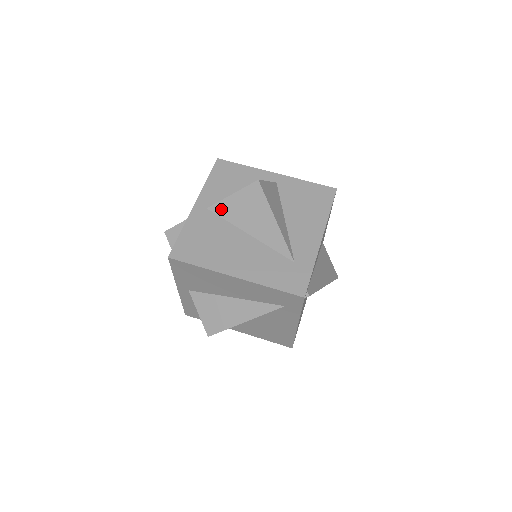
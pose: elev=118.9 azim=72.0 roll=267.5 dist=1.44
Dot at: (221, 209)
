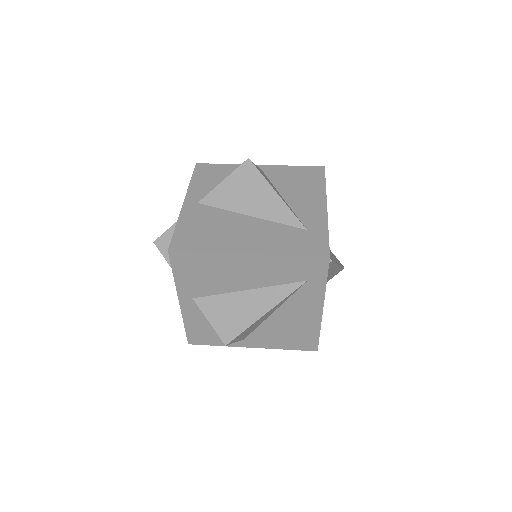
Dot at: (214, 199)
